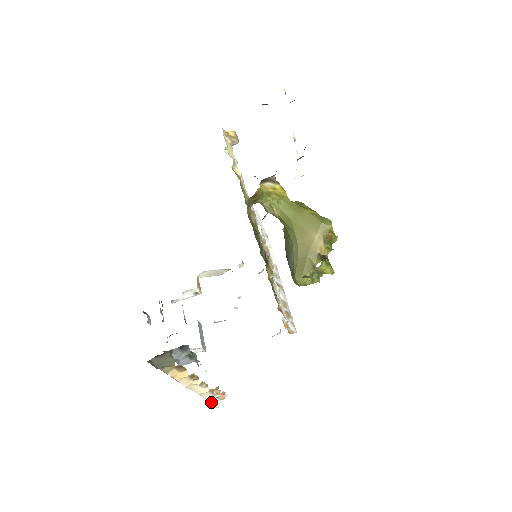
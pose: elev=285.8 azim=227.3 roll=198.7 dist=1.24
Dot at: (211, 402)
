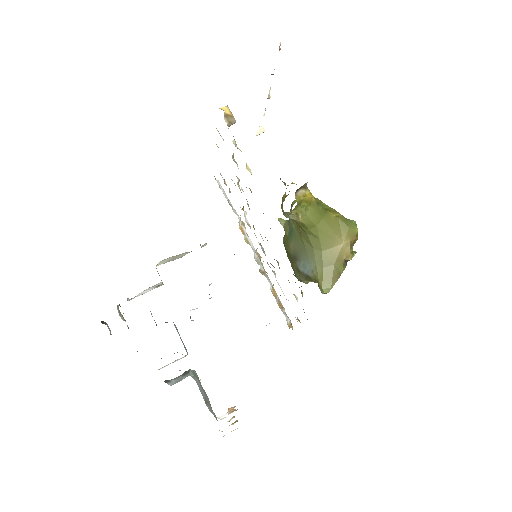
Dot at: (218, 417)
